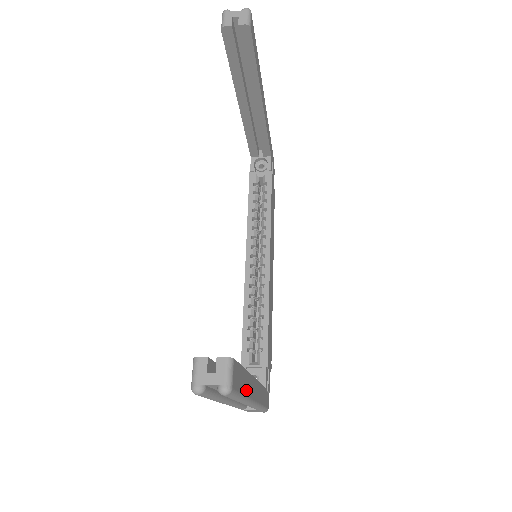
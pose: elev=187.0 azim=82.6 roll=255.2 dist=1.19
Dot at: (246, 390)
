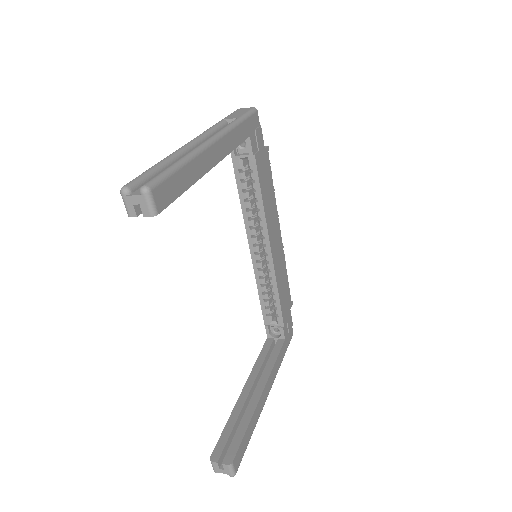
Dot at: (254, 425)
